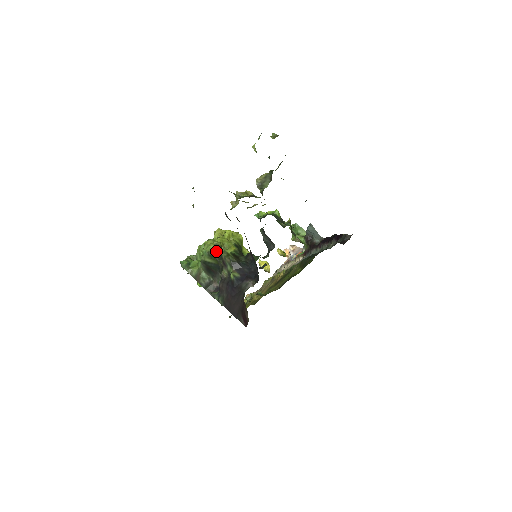
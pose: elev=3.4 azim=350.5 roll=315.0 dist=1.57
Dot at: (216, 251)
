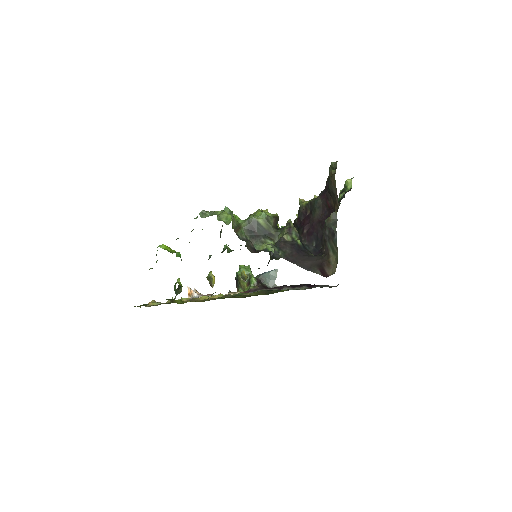
Dot at: (275, 220)
